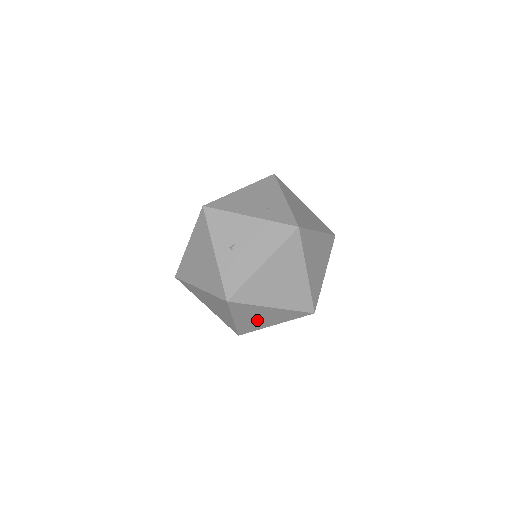
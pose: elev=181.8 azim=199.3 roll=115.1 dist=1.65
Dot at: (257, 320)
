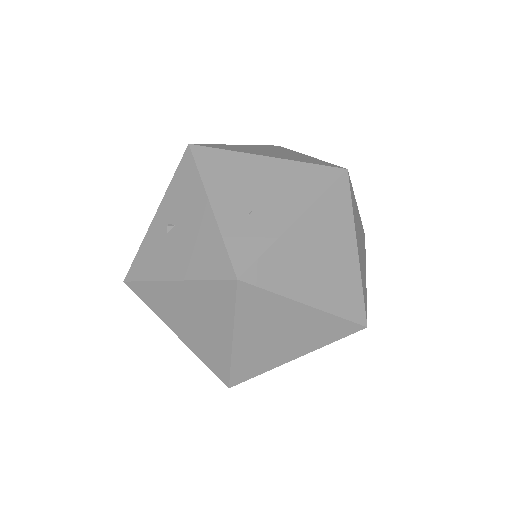
Dot at: occluded
